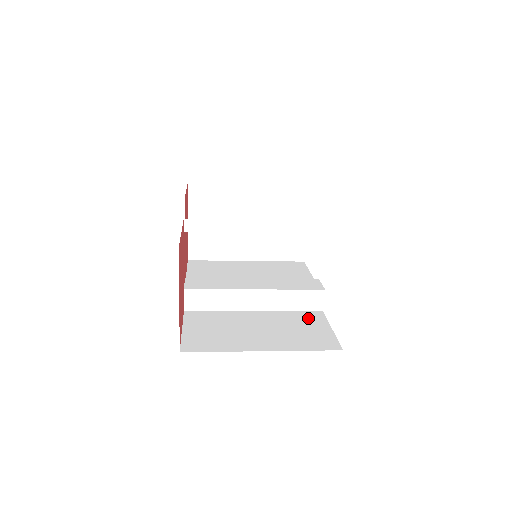
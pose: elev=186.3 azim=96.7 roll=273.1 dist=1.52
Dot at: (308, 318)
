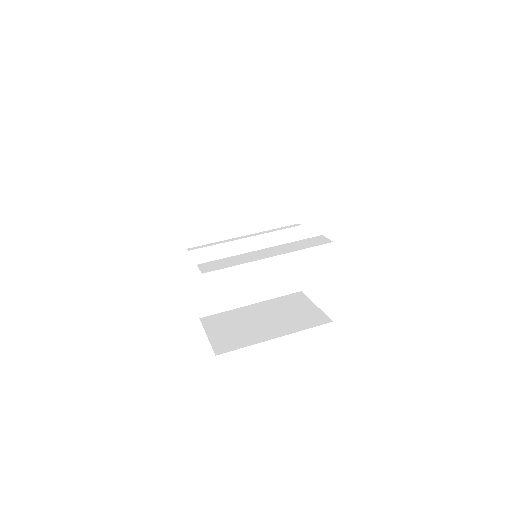
Dot at: (284, 255)
